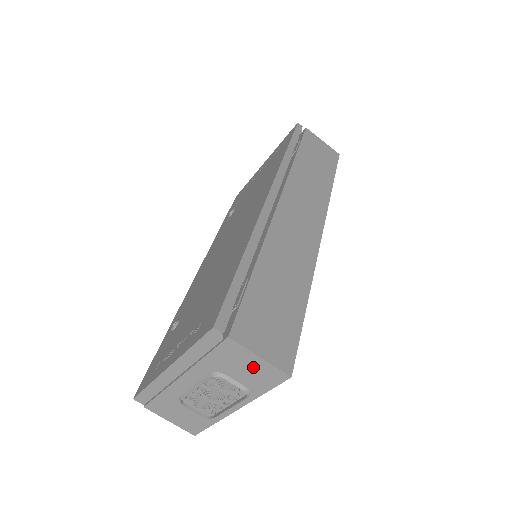
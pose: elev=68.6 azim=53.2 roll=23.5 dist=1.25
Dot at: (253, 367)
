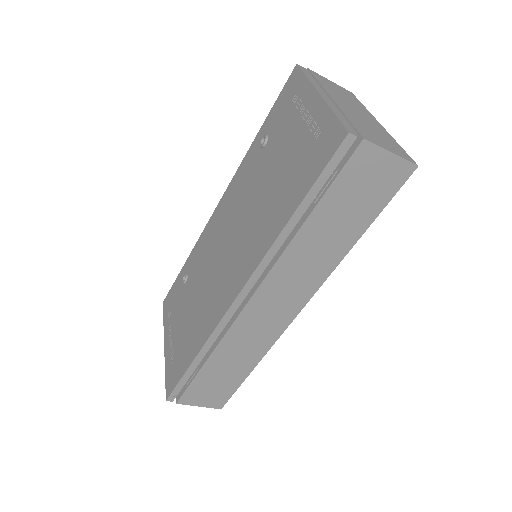
Dot at: occluded
